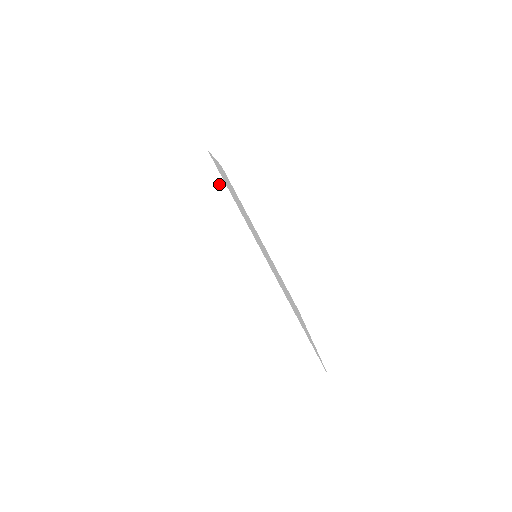
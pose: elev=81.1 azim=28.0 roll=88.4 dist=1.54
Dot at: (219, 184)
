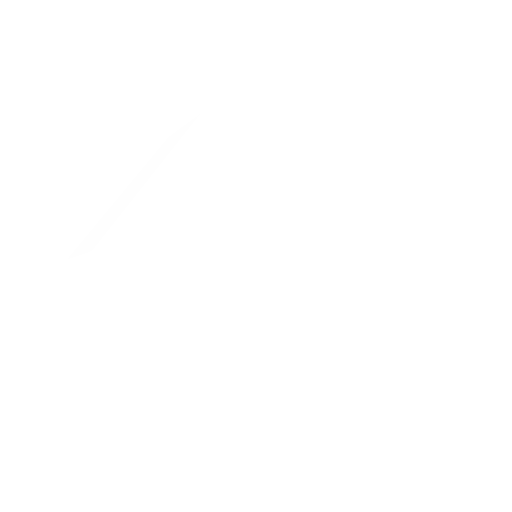
Dot at: (124, 290)
